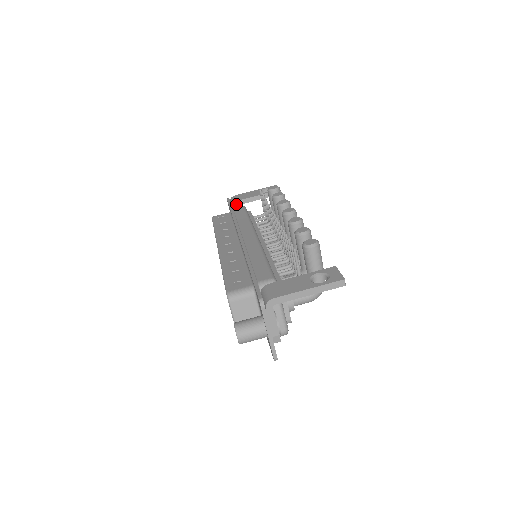
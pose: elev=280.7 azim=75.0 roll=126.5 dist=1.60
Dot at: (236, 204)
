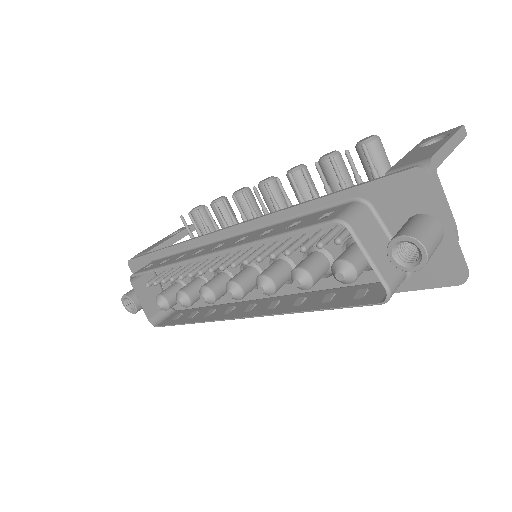
Dot at: occluded
